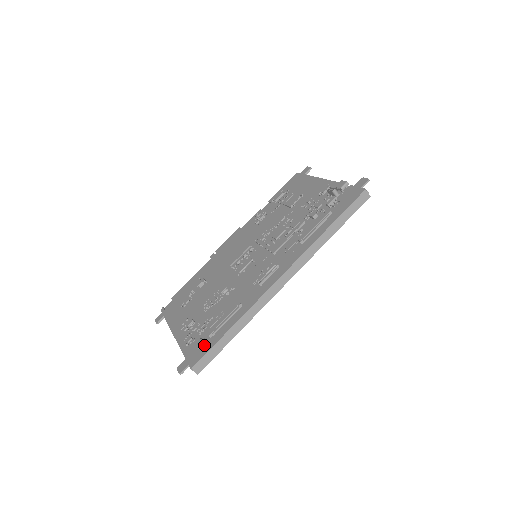
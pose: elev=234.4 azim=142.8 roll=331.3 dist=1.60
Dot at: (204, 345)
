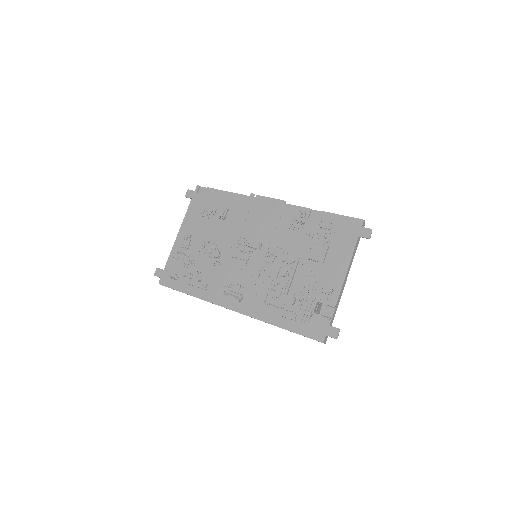
Dot at: (174, 280)
